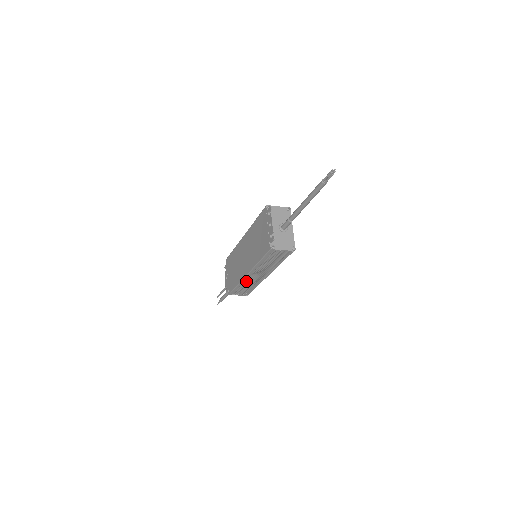
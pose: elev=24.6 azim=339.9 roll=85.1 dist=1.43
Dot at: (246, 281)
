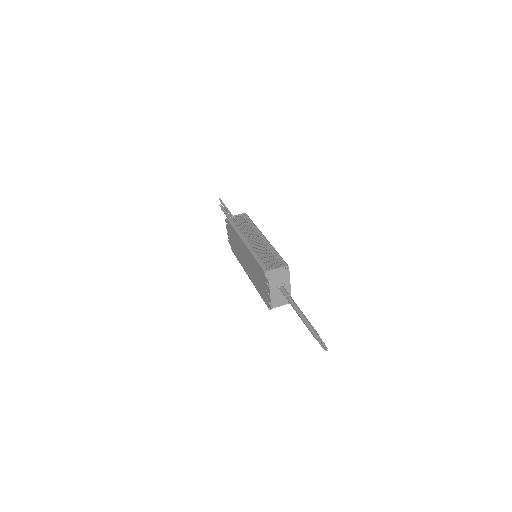
Dot at: occluded
